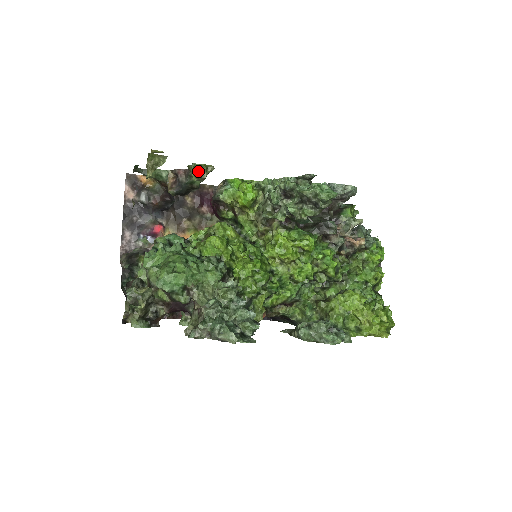
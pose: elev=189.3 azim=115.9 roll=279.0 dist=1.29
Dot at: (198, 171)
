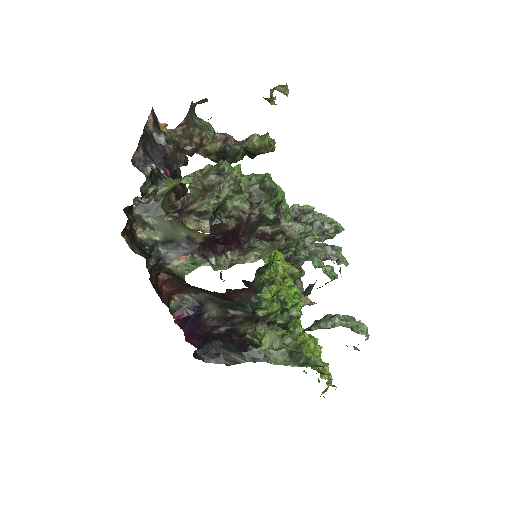
Dot at: (269, 141)
